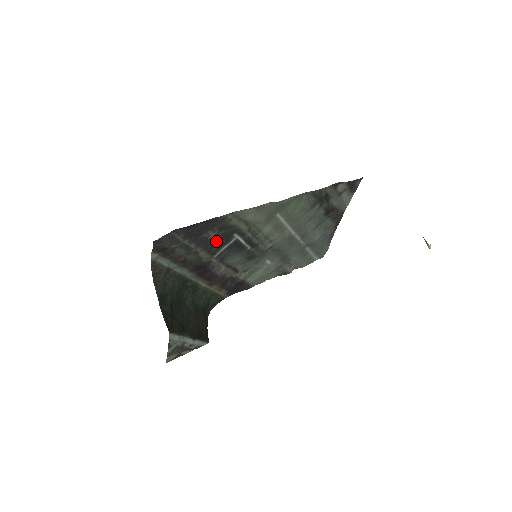
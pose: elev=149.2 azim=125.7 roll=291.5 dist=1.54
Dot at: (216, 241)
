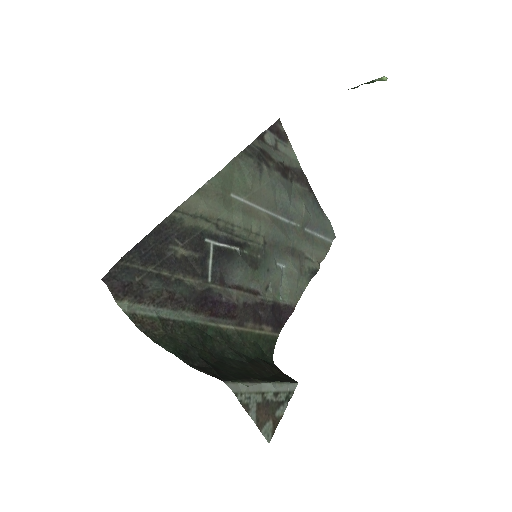
Dot at: (191, 257)
